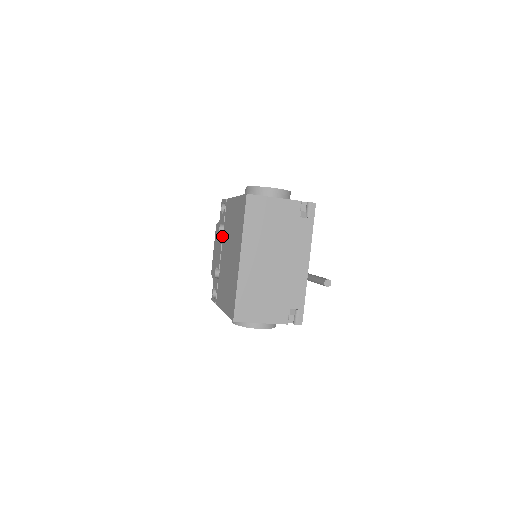
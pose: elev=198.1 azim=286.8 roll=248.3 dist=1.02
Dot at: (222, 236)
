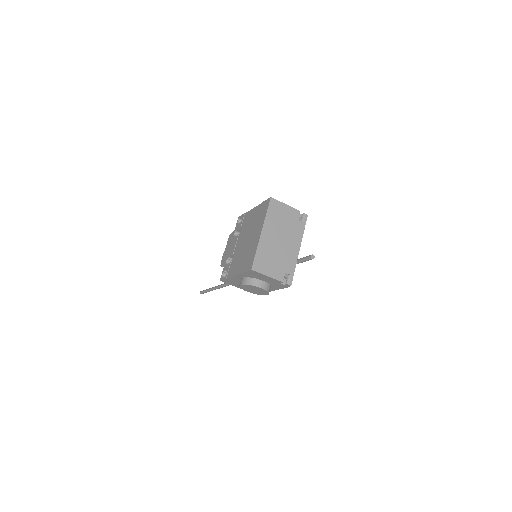
Dot at: (238, 235)
